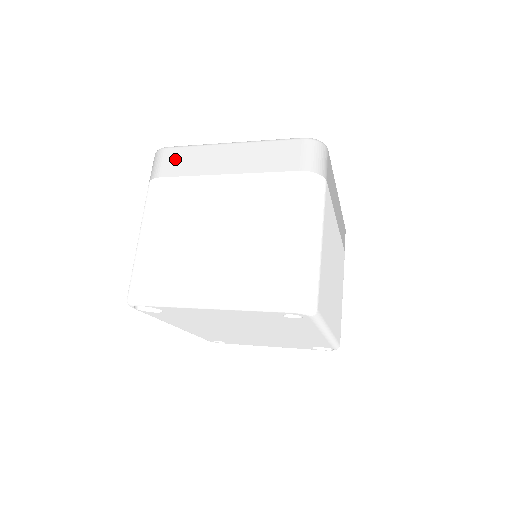
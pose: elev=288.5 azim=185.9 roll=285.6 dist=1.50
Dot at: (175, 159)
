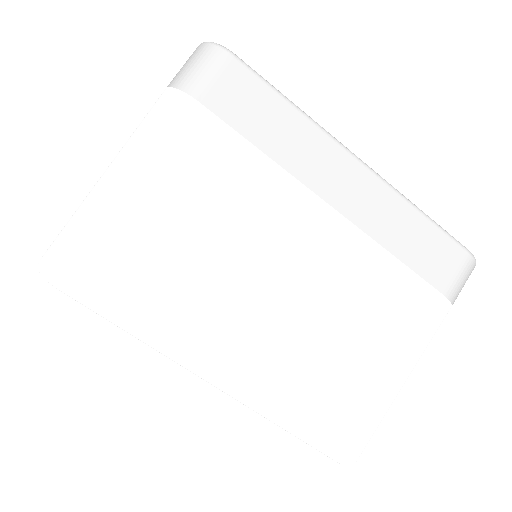
Dot at: occluded
